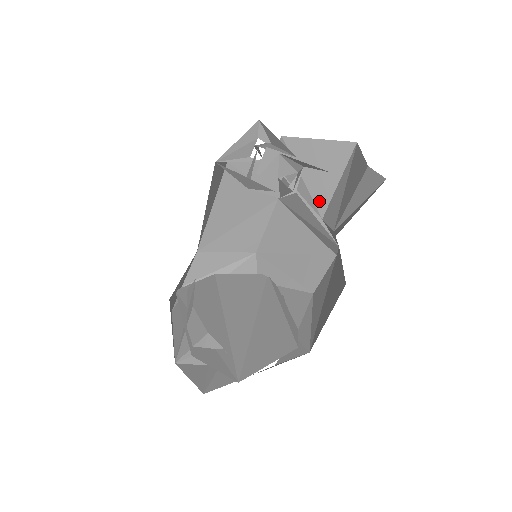
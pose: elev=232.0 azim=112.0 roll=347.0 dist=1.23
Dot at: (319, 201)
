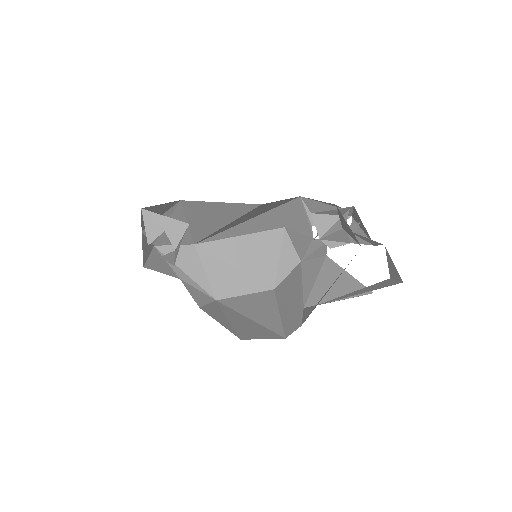
Dot at: (314, 298)
